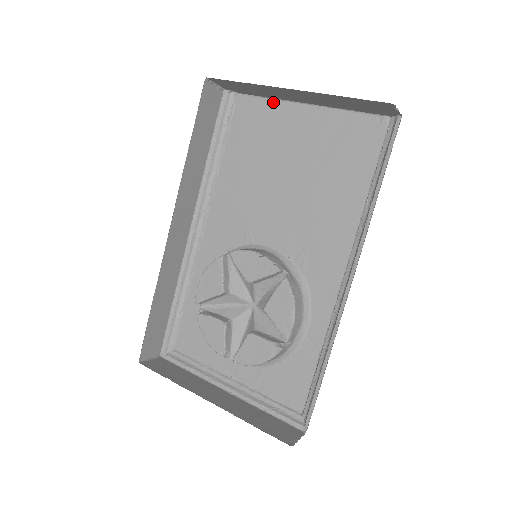
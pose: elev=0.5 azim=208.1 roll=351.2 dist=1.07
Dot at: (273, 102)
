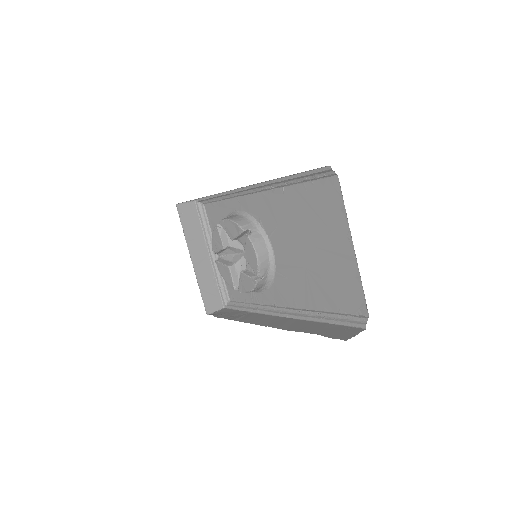
Dot at: (345, 215)
